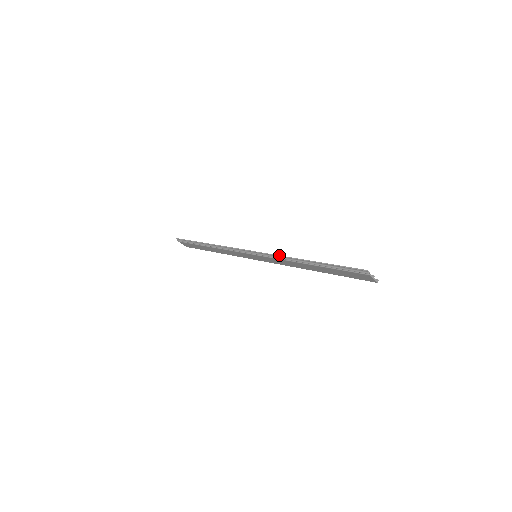
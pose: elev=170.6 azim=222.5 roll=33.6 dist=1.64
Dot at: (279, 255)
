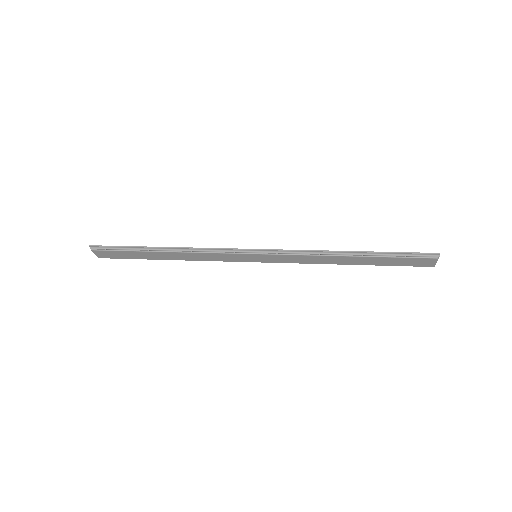
Dot at: (307, 250)
